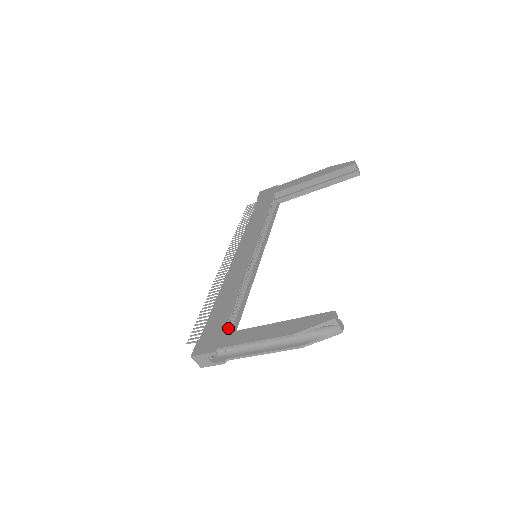
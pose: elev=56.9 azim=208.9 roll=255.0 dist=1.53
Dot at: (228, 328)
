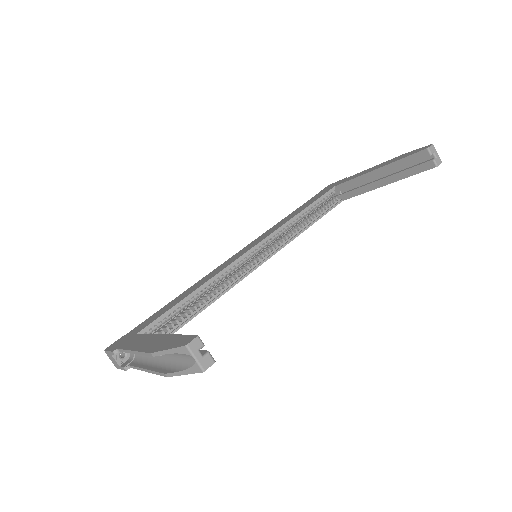
Dot at: (160, 331)
